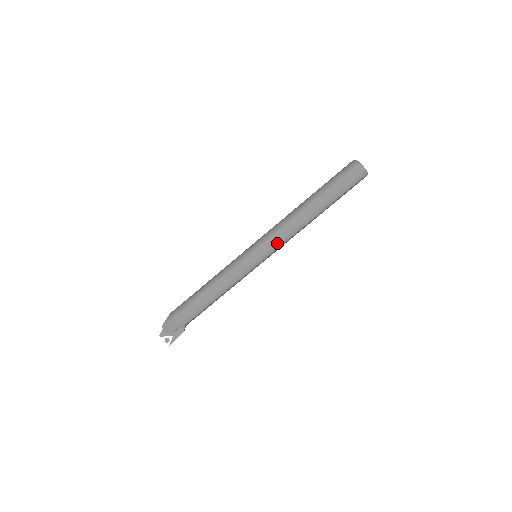
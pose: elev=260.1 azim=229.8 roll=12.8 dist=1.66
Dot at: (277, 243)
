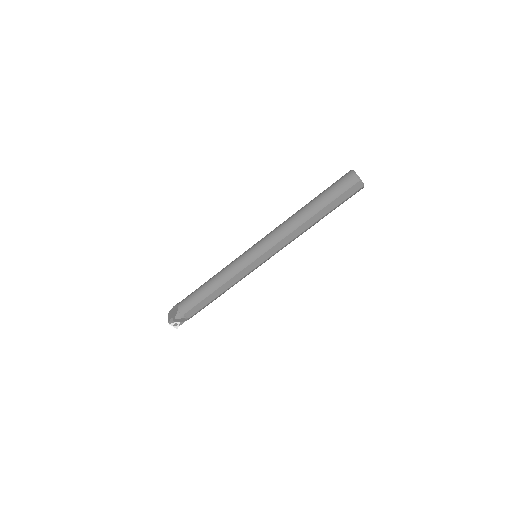
Dot at: (279, 250)
